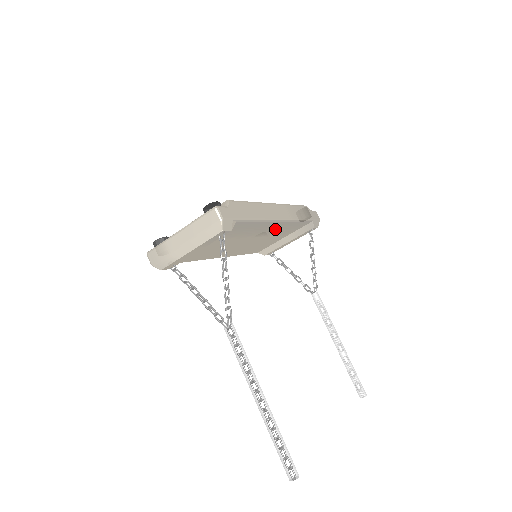
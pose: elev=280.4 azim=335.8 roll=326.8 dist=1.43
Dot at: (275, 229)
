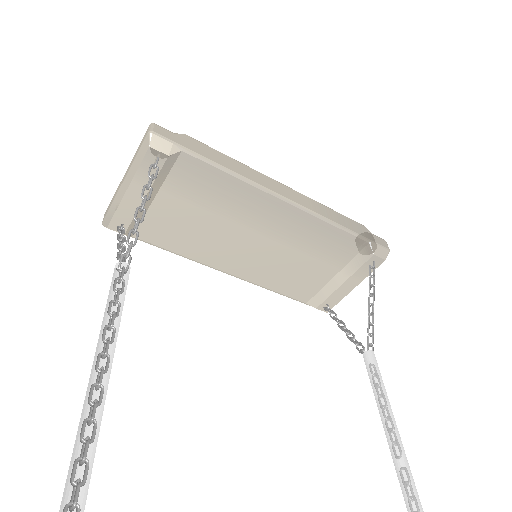
Dot at: (293, 228)
